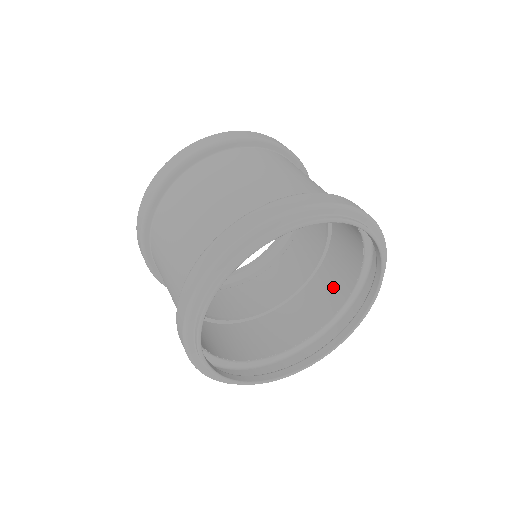
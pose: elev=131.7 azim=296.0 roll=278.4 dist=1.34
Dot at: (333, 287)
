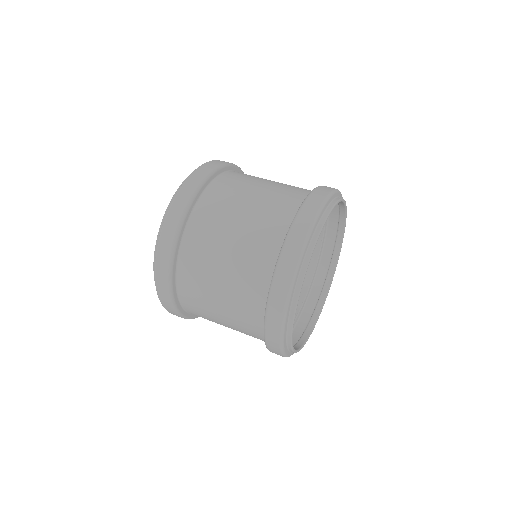
Dot at: occluded
